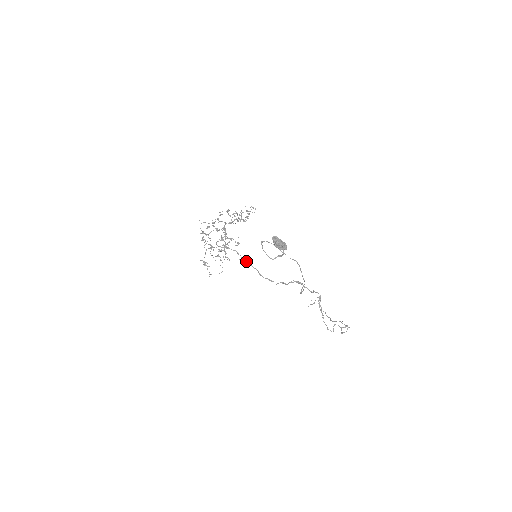
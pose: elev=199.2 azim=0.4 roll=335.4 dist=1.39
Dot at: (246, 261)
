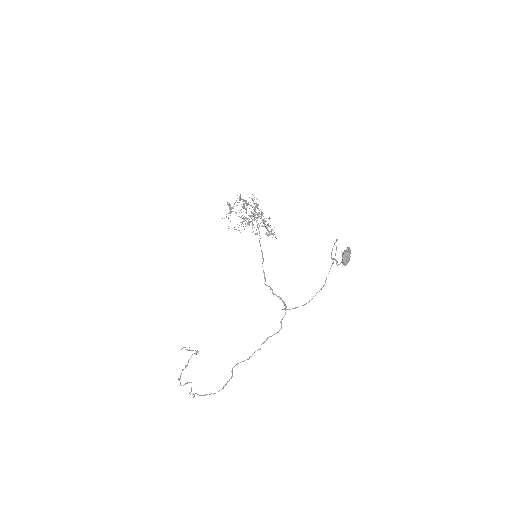
Dot at: occluded
